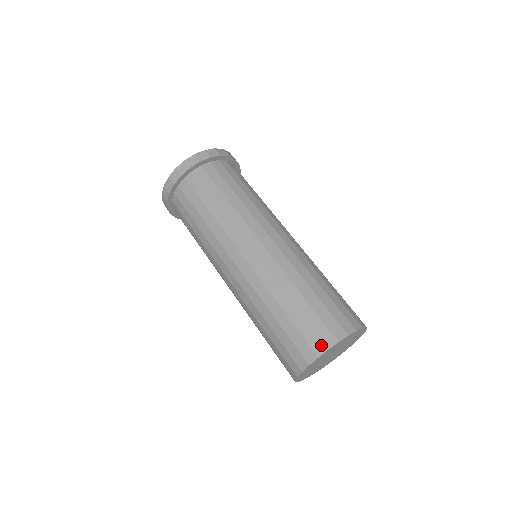
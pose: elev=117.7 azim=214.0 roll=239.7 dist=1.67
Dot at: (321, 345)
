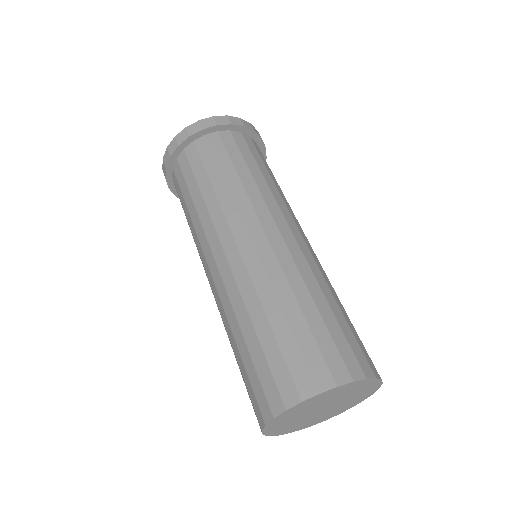
Dot at: (359, 369)
